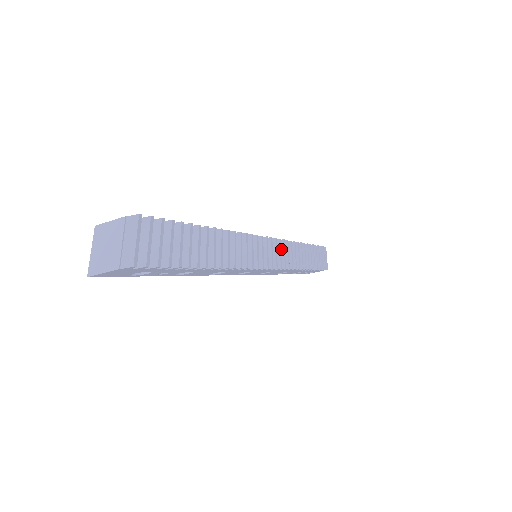
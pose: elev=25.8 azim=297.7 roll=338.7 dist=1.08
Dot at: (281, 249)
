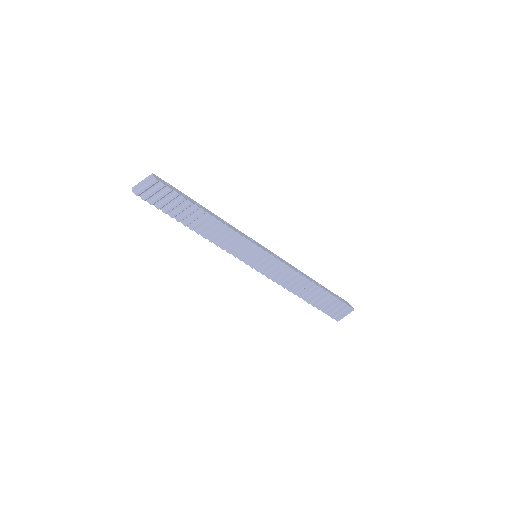
Dot at: (279, 268)
